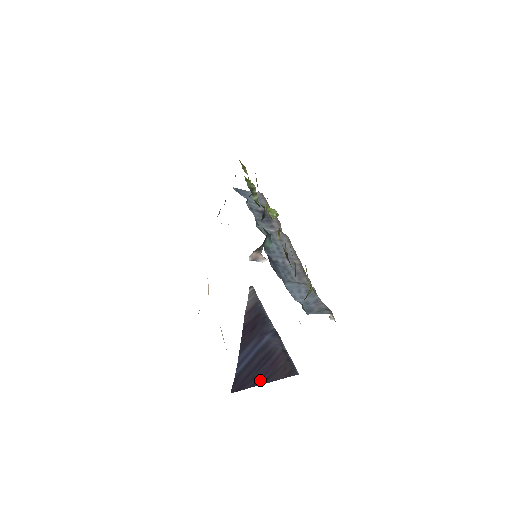
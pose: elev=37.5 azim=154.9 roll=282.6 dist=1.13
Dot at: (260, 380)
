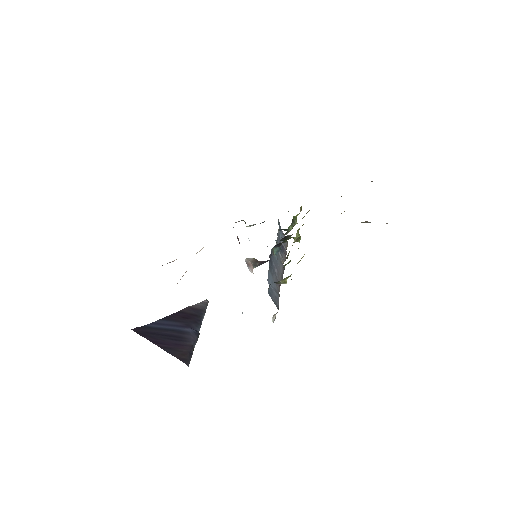
Dot at: (159, 343)
